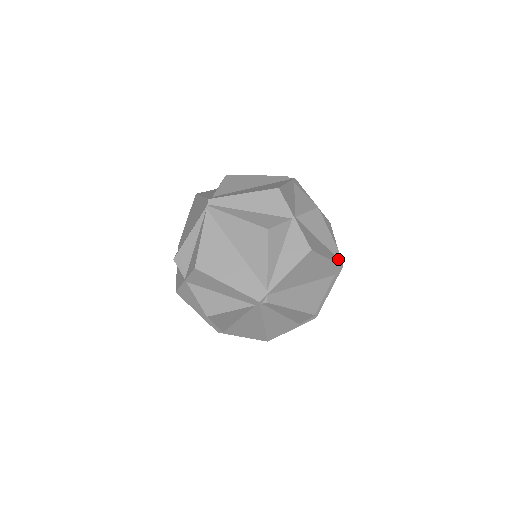
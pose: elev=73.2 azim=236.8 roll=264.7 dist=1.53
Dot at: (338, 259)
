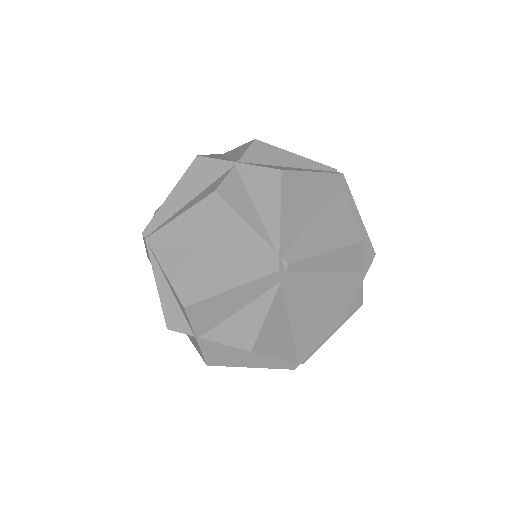
Dot at: occluded
